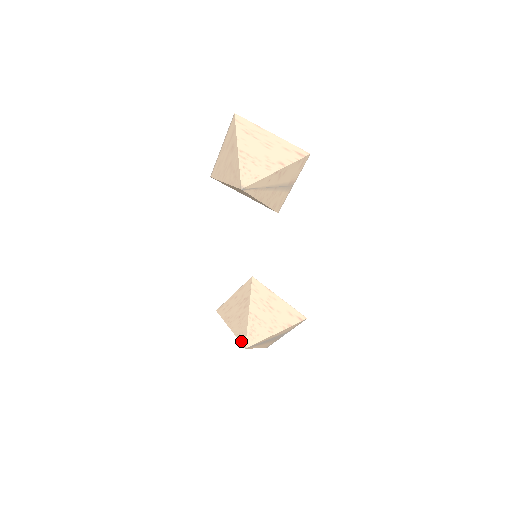
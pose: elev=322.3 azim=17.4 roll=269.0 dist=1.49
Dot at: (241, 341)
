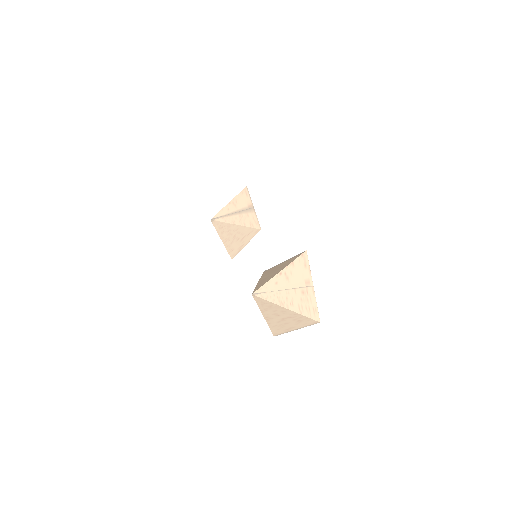
Dot at: (255, 299)
